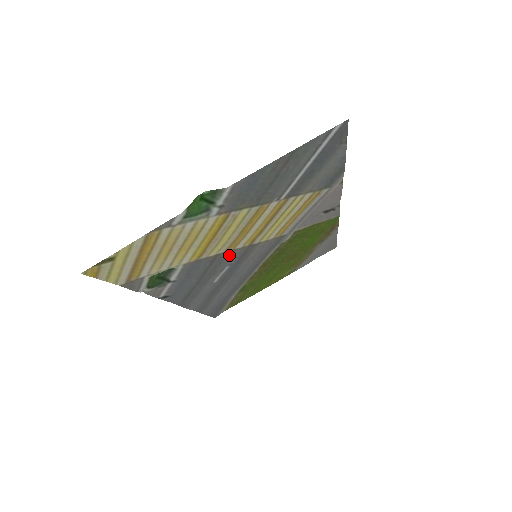
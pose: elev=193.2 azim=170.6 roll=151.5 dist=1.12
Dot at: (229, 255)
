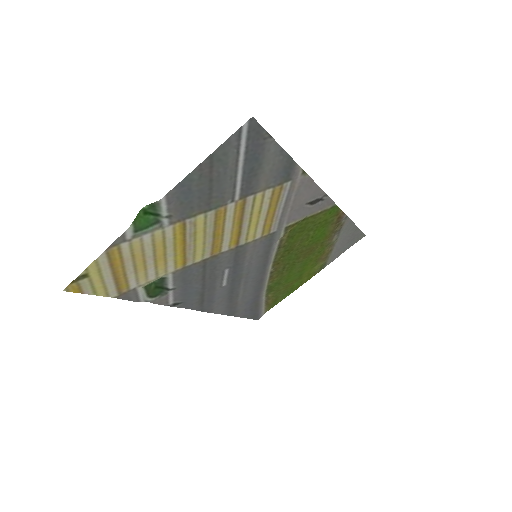
Dot at: (220, 259)
